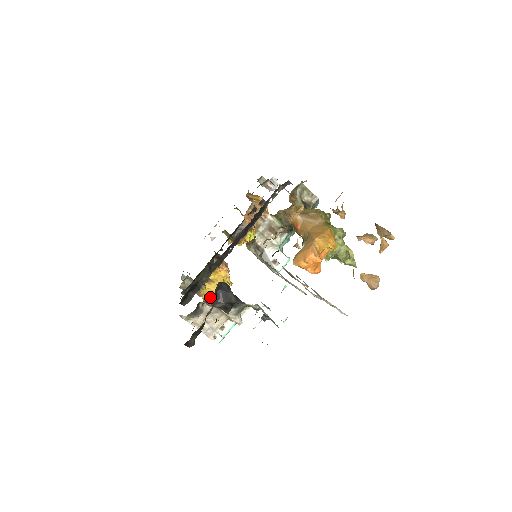
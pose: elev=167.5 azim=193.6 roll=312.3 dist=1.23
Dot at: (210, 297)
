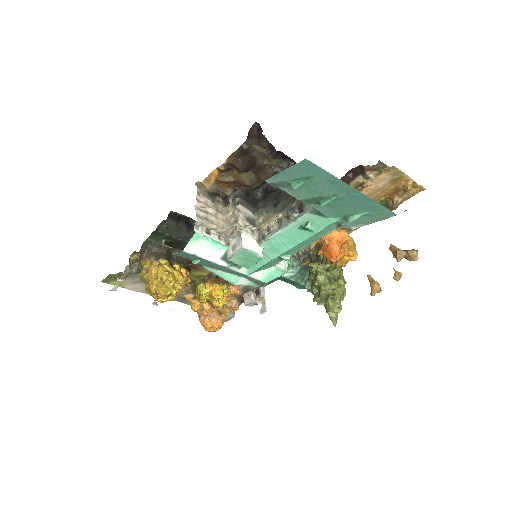
Dot at: (159, 273)
